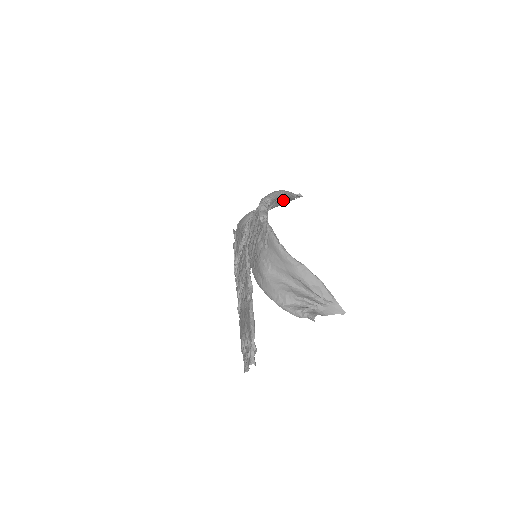
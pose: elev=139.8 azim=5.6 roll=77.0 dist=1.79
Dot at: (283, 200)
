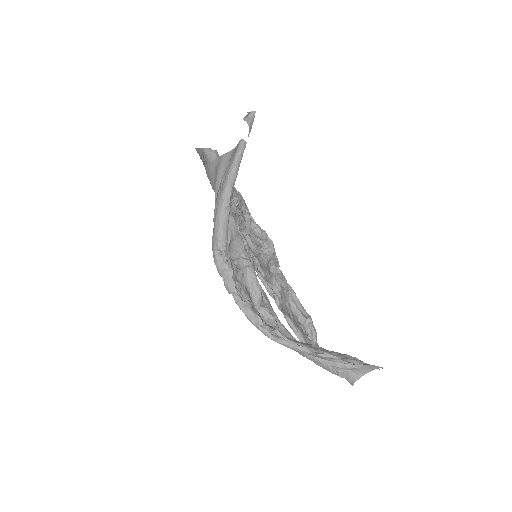
Dot at: occluded
